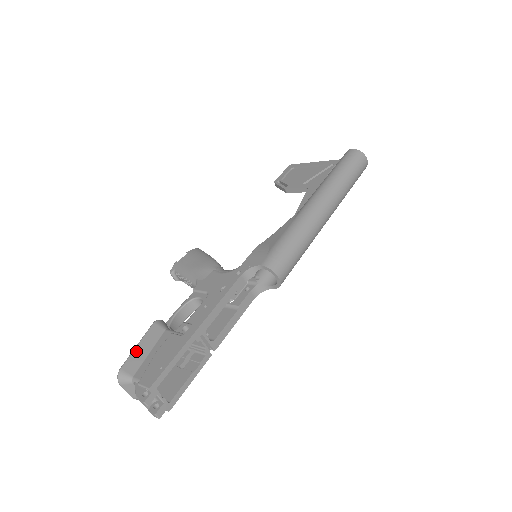
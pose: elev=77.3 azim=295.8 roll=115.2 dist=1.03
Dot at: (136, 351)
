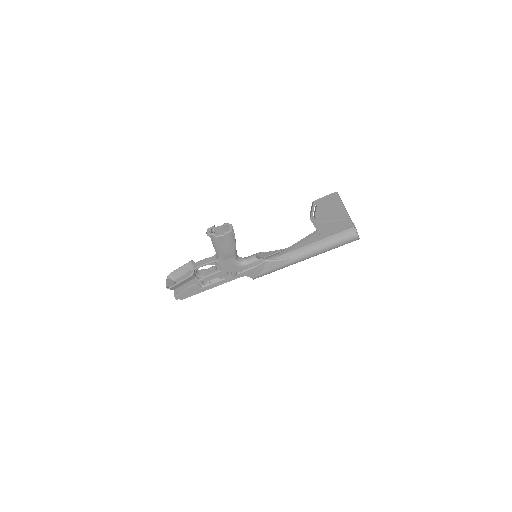
Dot at: (178, 285)
